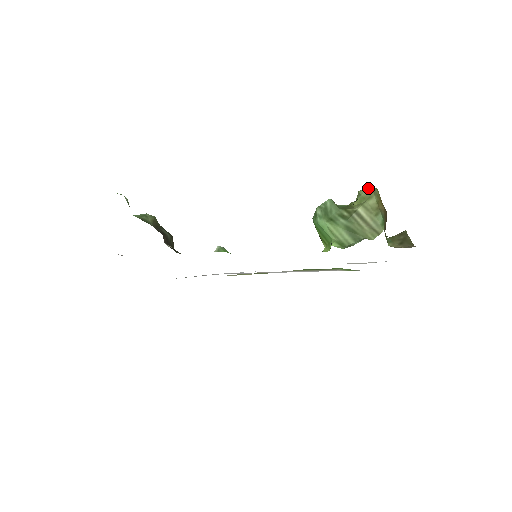
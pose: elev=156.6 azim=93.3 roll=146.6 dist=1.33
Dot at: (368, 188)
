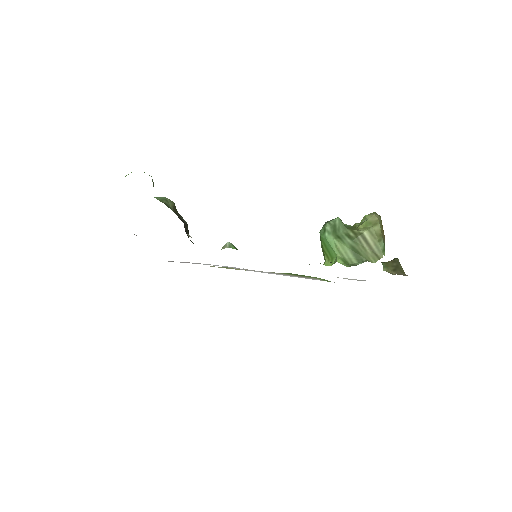
Dot at: (374, 214)
